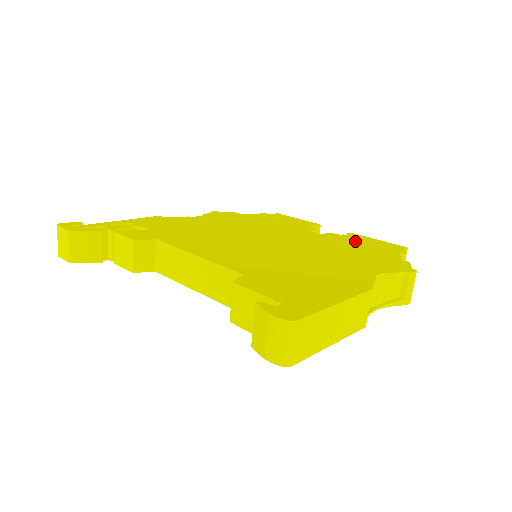
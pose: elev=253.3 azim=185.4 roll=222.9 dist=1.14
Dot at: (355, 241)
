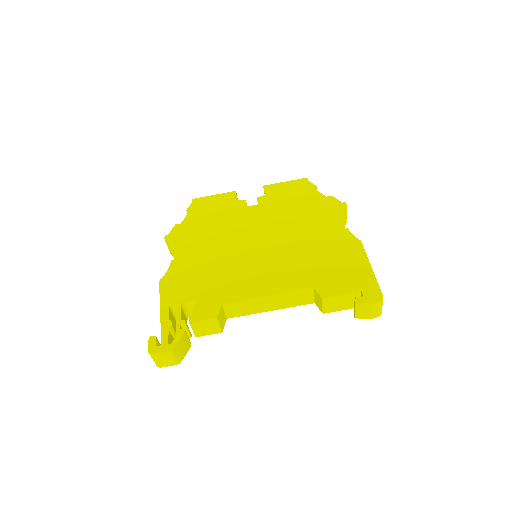
Dot at: (282, 196)
